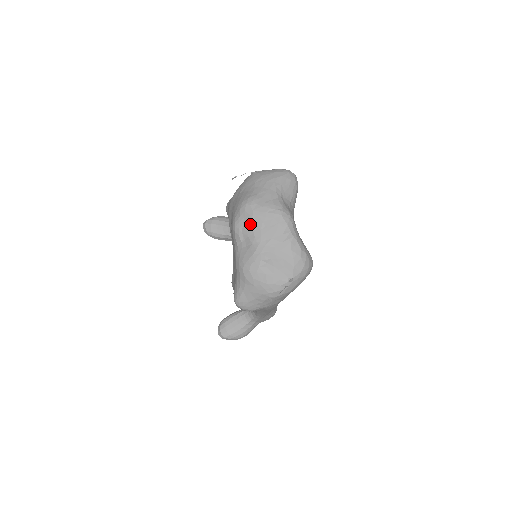
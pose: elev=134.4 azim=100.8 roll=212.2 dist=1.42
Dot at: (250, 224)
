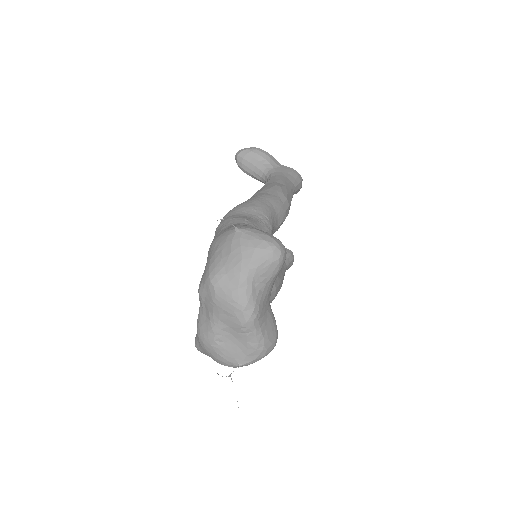
Dot at: (211, 303)
